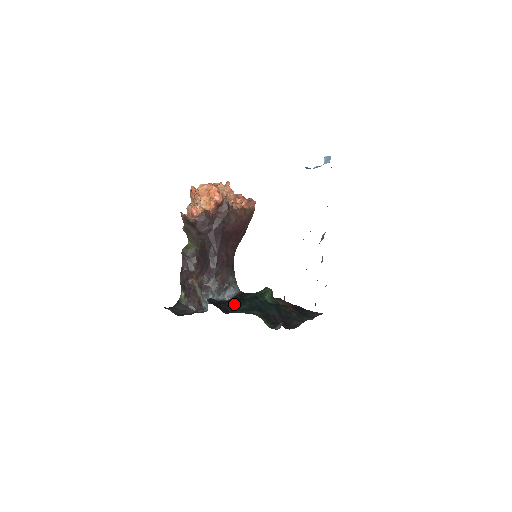
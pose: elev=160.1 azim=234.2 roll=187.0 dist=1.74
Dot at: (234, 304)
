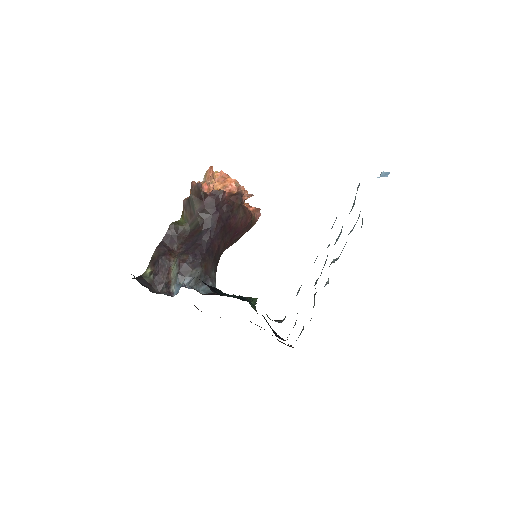
Dot at: (221, 291)
